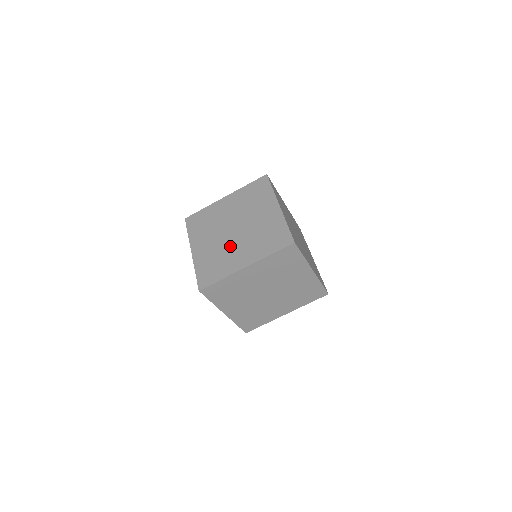
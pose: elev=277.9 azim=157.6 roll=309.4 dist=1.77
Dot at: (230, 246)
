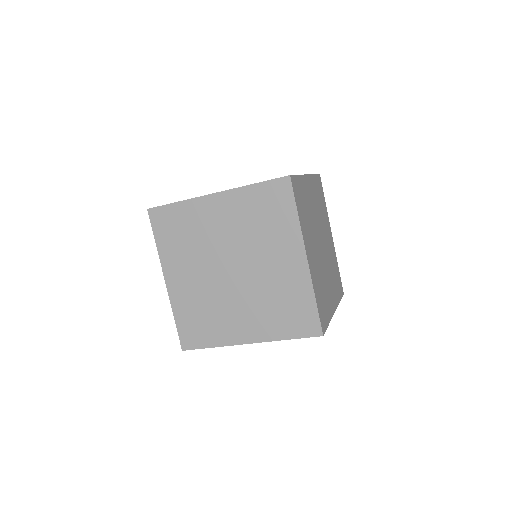
Dot at: occluded
